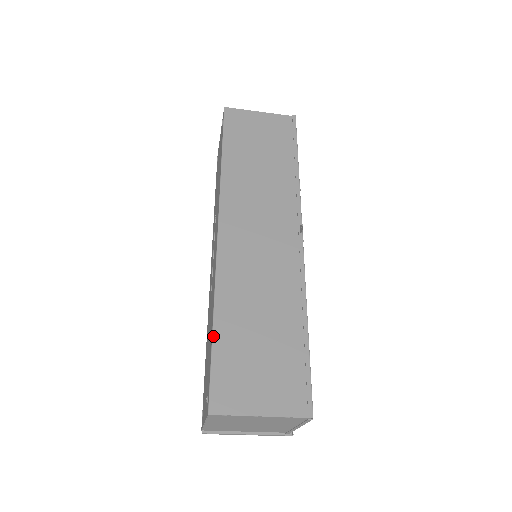
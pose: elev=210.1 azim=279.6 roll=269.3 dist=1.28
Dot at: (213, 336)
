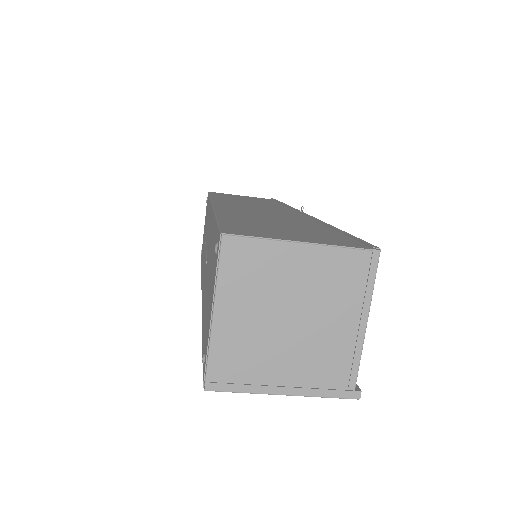
Dot at: (217, 218)
